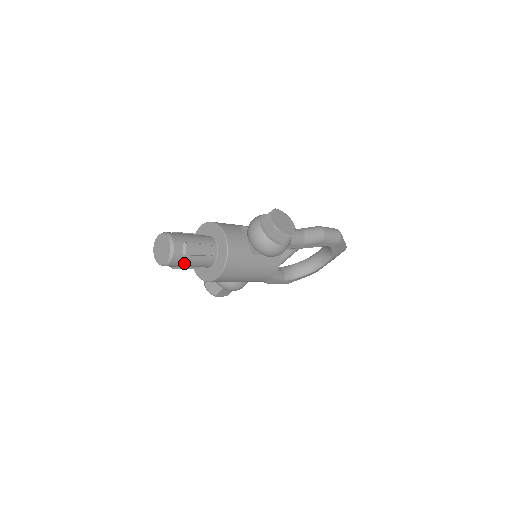
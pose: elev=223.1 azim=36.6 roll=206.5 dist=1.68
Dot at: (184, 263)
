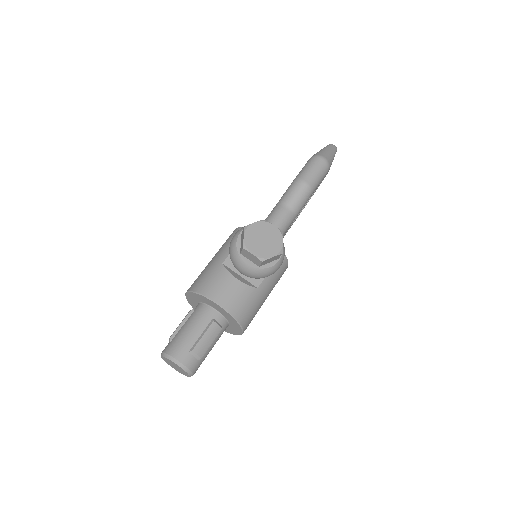
Dot at: occluded
